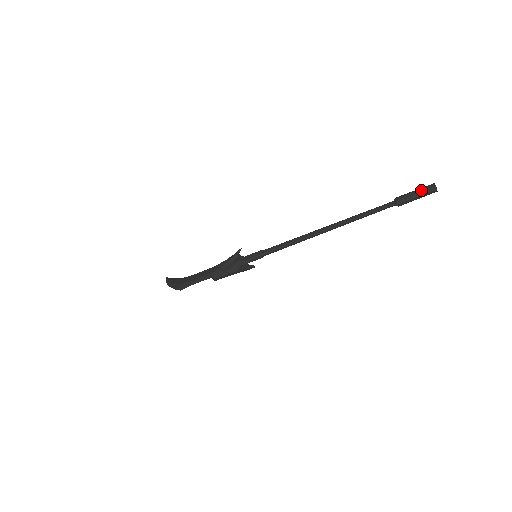
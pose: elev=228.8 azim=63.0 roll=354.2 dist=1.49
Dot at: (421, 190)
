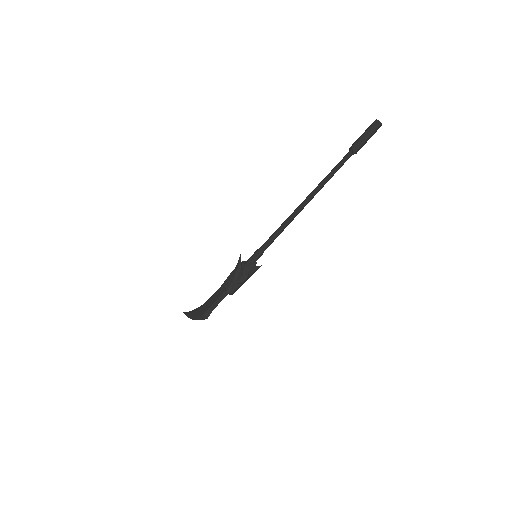
Dot at: (369, 131)
